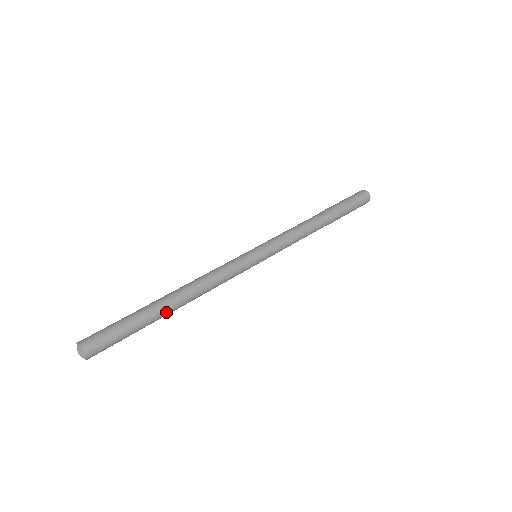
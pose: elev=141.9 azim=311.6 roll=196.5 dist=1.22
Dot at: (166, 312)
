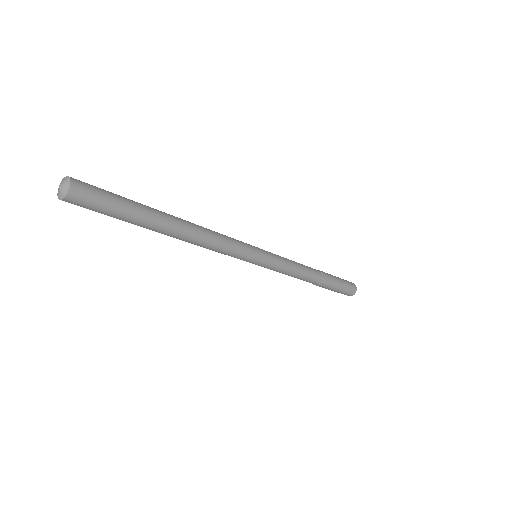
Dot at: (165, 221)
